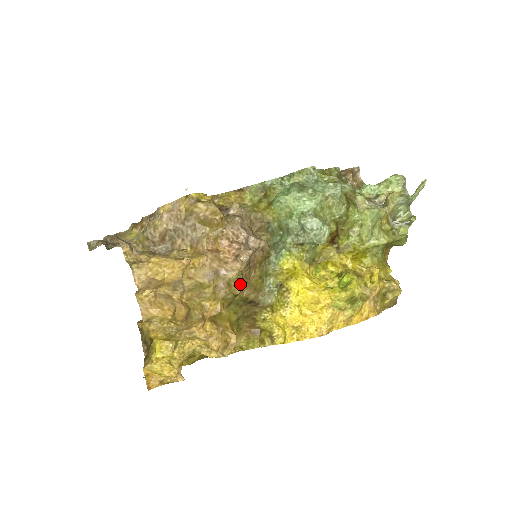
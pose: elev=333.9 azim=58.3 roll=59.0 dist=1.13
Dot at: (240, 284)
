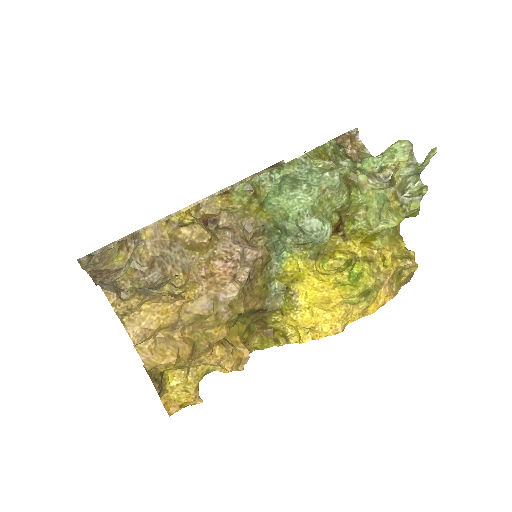
Dot at: (243, 301)
